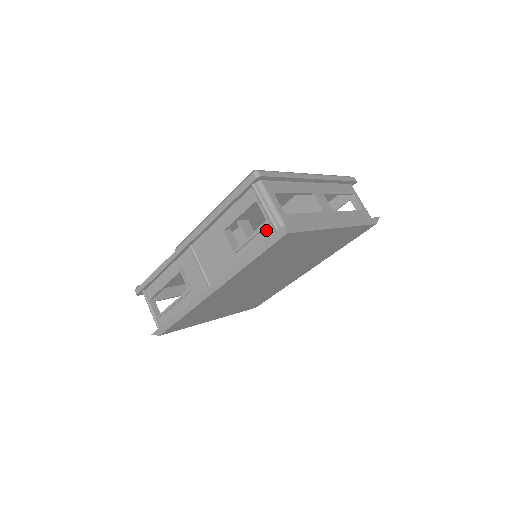
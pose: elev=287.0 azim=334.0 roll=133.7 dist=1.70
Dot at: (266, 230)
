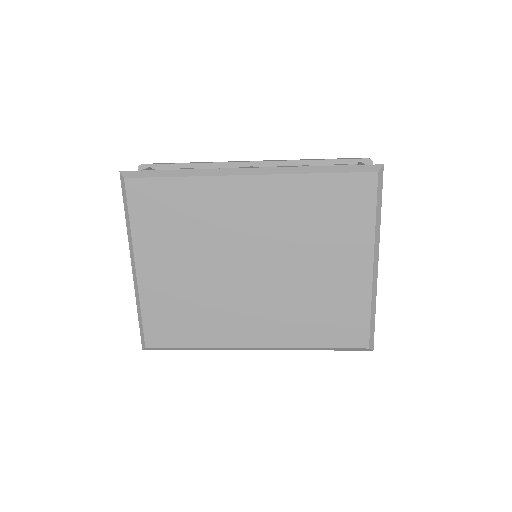
Dot at: occluded
